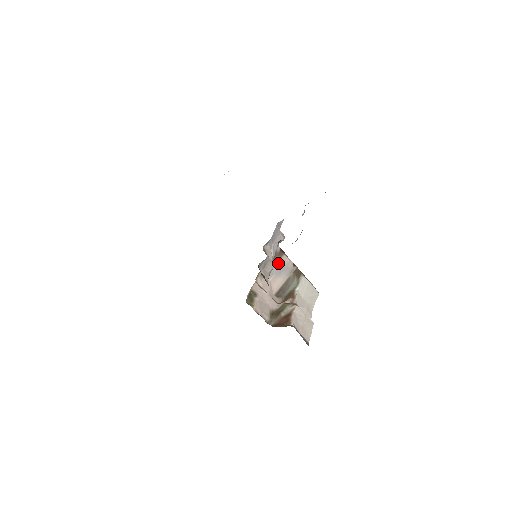
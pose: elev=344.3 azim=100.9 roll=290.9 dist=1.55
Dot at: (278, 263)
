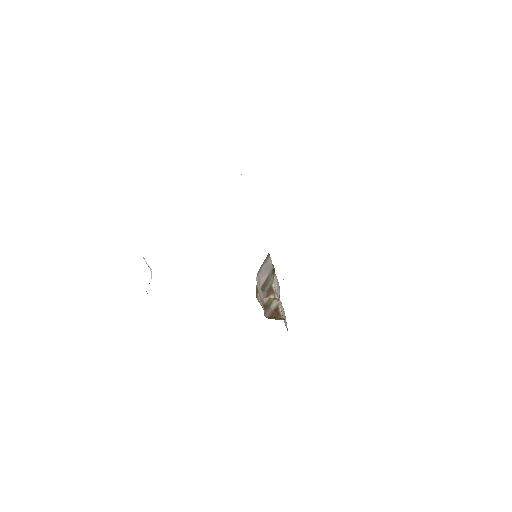
Dot at: (266, 263)
